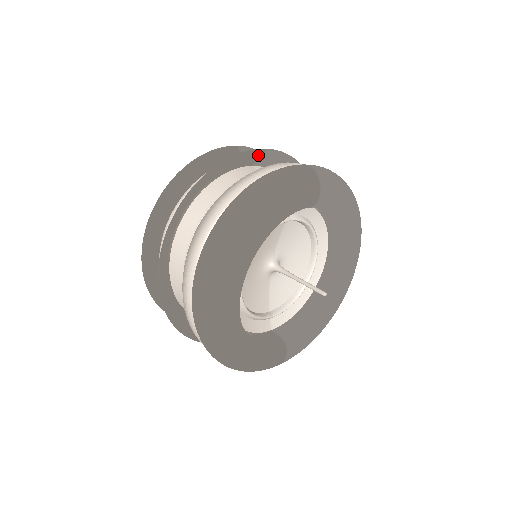
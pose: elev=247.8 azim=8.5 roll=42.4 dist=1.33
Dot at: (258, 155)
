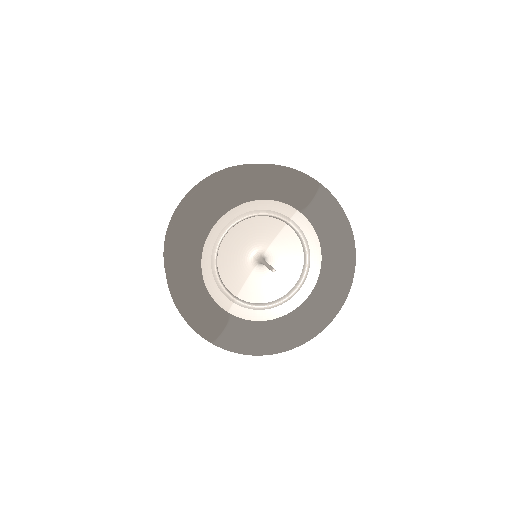
Dot at: occluded
